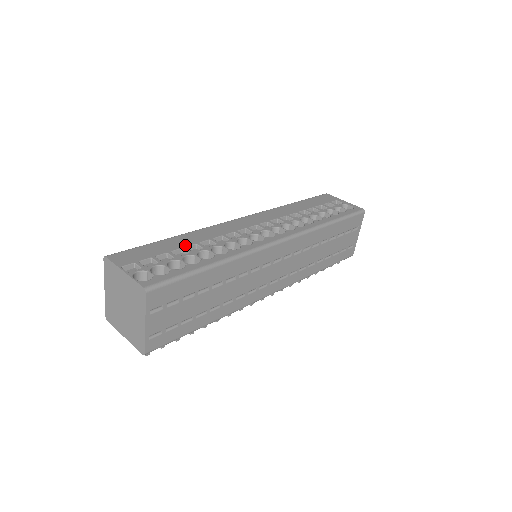
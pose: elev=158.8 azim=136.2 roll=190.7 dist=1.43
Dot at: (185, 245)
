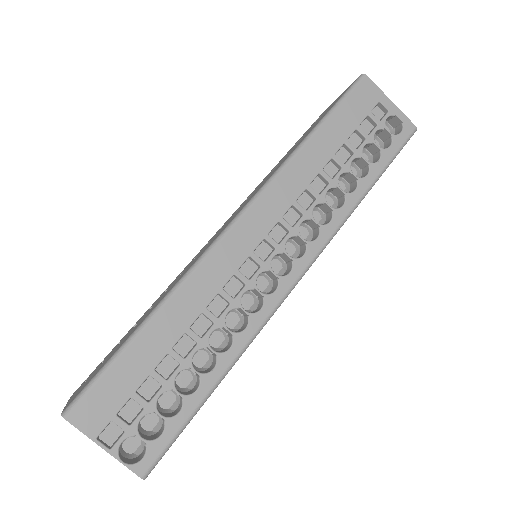
Dot at: (171, 344)
